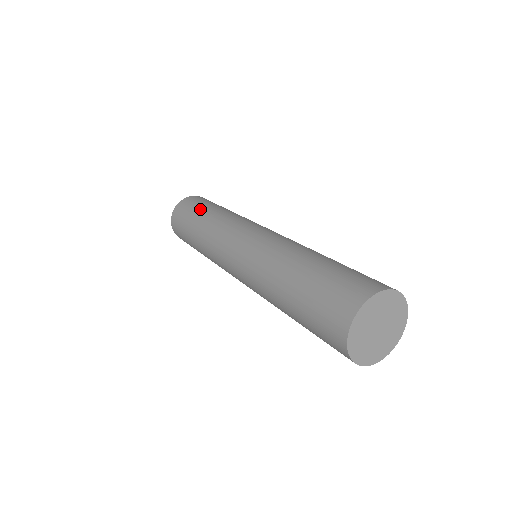
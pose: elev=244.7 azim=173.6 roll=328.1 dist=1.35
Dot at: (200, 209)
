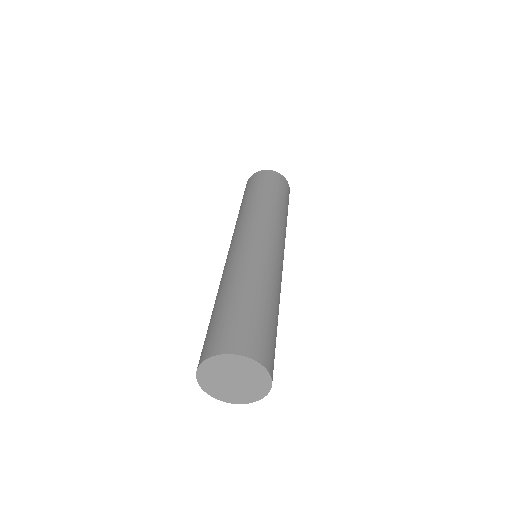
Dot at: (265, 188)
